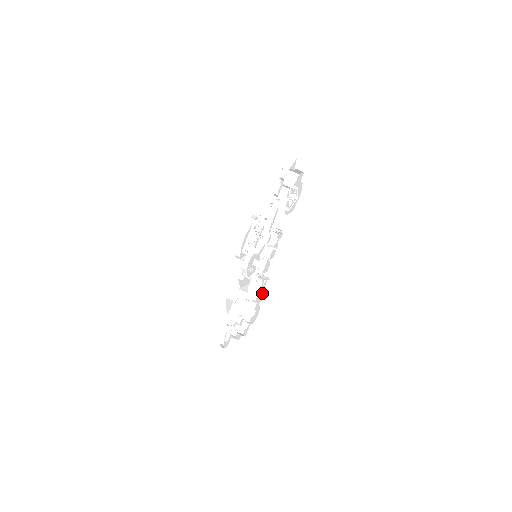
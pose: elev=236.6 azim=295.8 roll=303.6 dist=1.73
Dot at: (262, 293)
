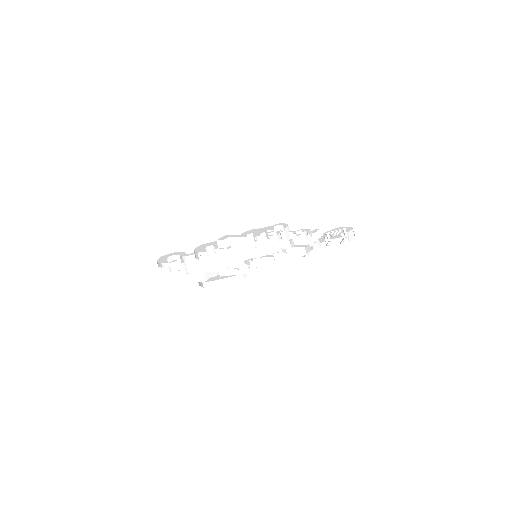
Dot at: occluded
